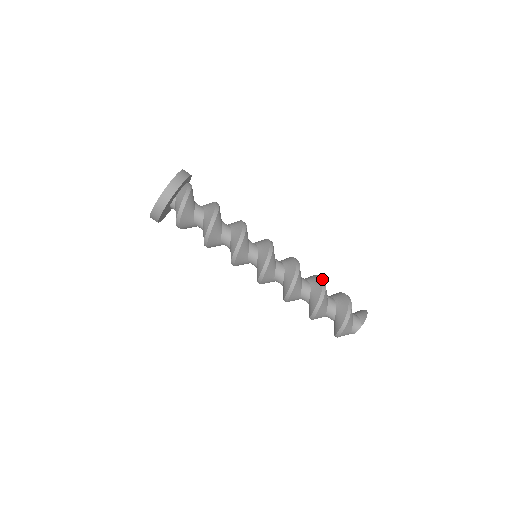
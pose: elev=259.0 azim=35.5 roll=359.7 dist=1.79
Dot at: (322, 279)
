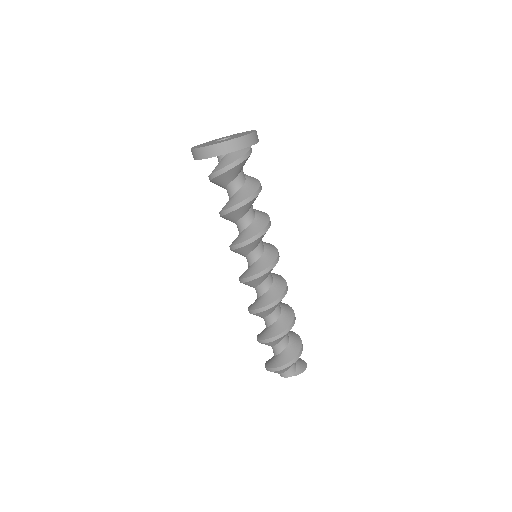
Dot at: (294, 318)
